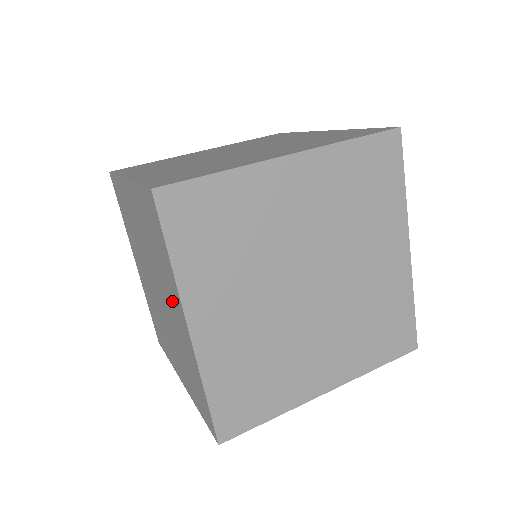
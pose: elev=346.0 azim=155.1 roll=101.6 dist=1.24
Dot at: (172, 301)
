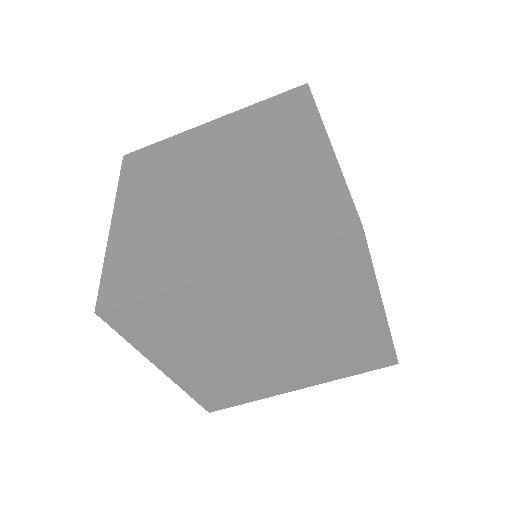
Dot at: occluded
